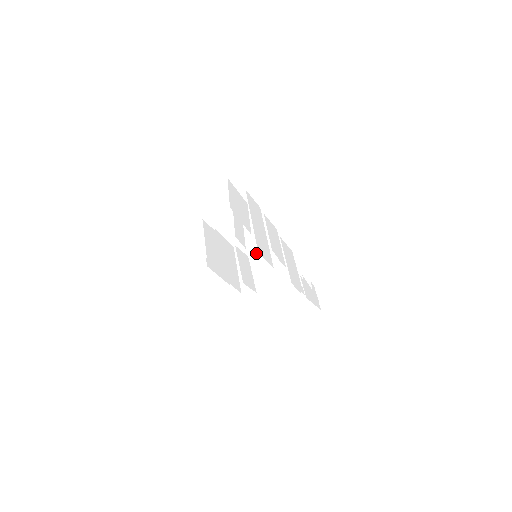
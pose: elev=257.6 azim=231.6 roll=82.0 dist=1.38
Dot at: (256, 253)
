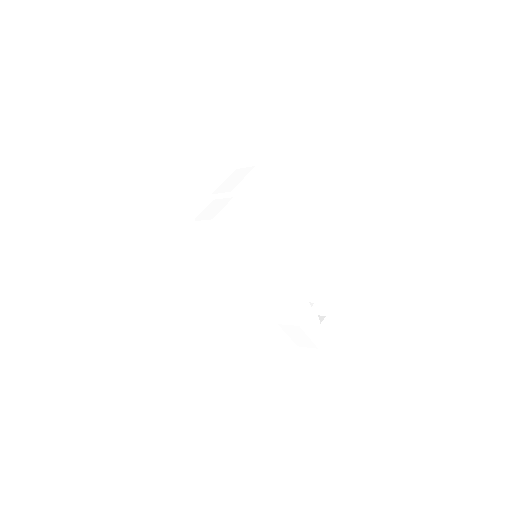
Dot at: (242, 249)
